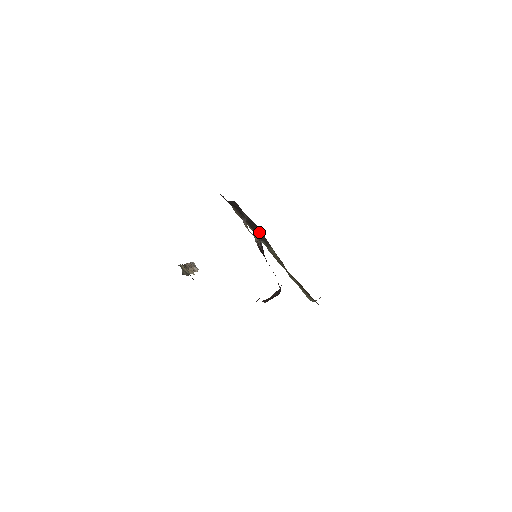
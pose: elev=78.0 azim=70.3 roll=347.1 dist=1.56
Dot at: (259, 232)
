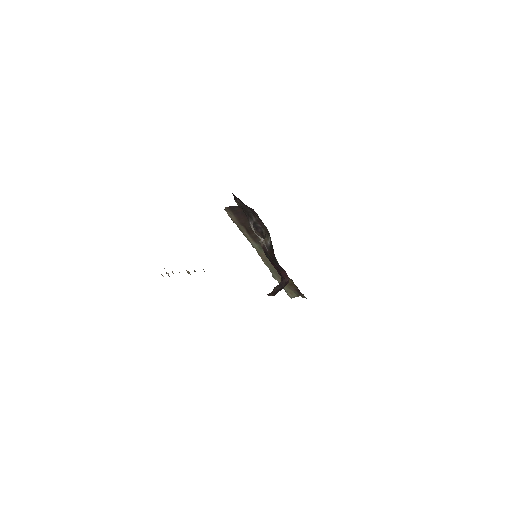
Dot at: (258, 235)
